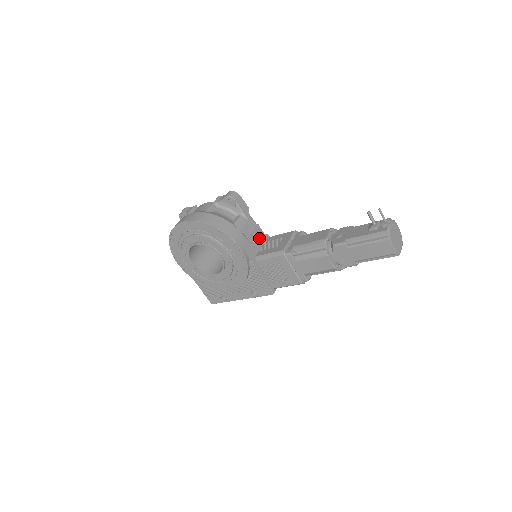
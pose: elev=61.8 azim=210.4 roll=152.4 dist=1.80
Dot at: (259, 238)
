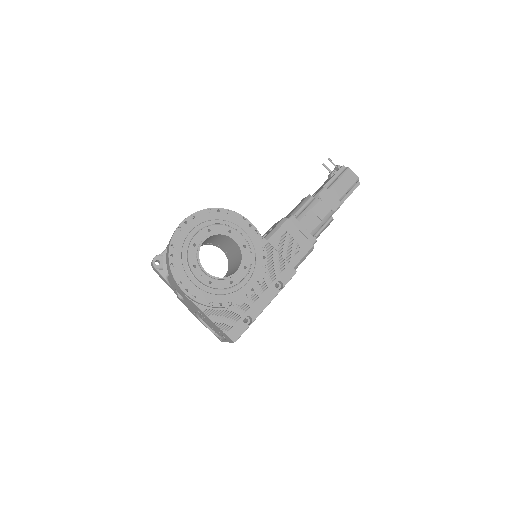
Dot at: occluded
